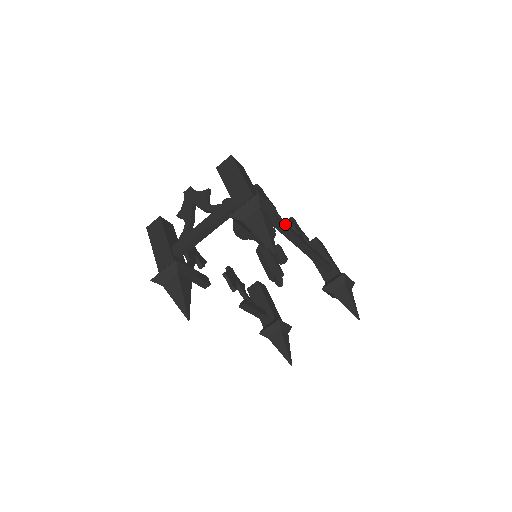
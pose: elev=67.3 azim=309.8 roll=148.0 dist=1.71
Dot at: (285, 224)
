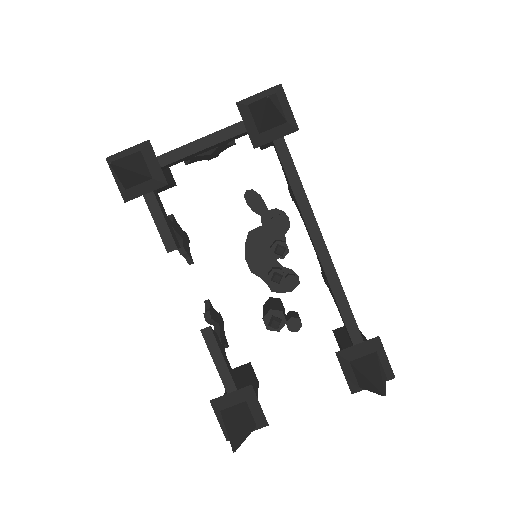
Dot at: occluded
